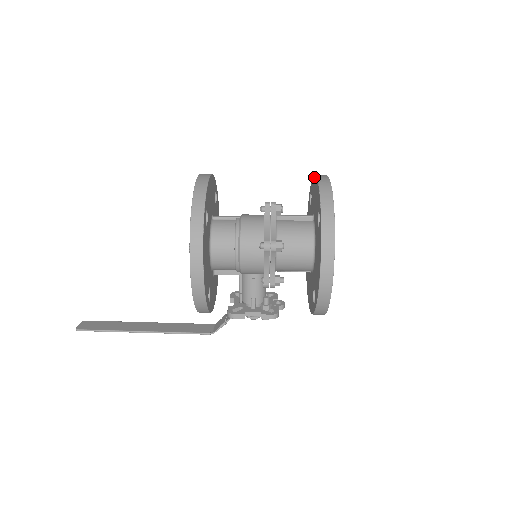
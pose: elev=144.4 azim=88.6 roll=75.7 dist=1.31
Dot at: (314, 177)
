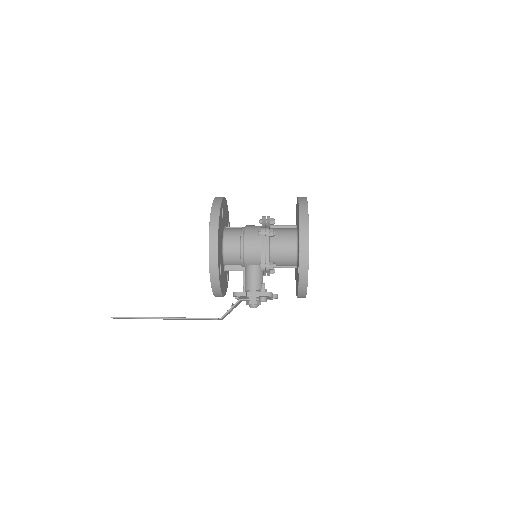
Dot at: (296, 204)
